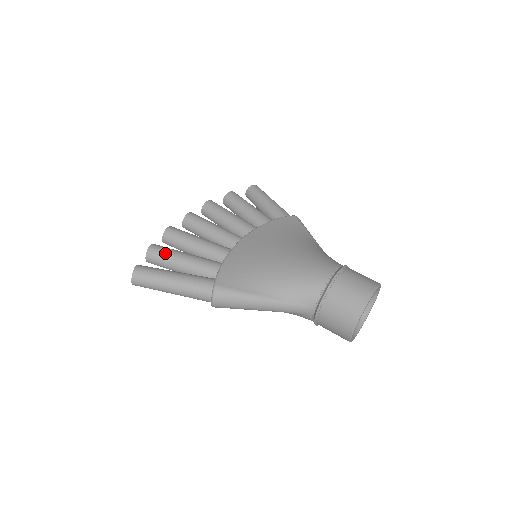
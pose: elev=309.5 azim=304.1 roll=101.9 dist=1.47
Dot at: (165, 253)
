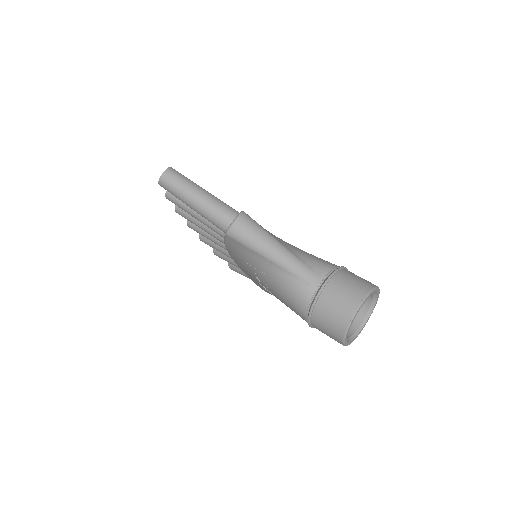
Dot at: occluded
